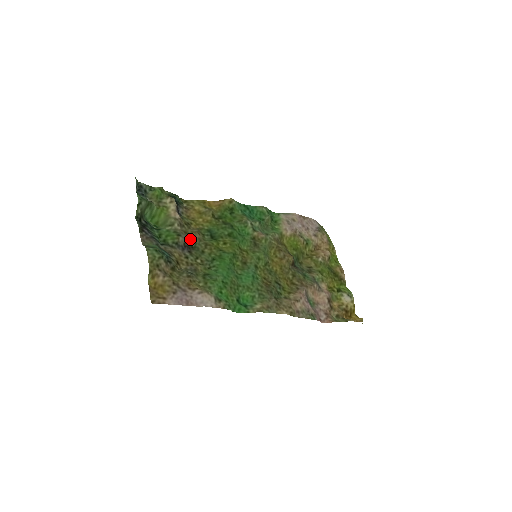
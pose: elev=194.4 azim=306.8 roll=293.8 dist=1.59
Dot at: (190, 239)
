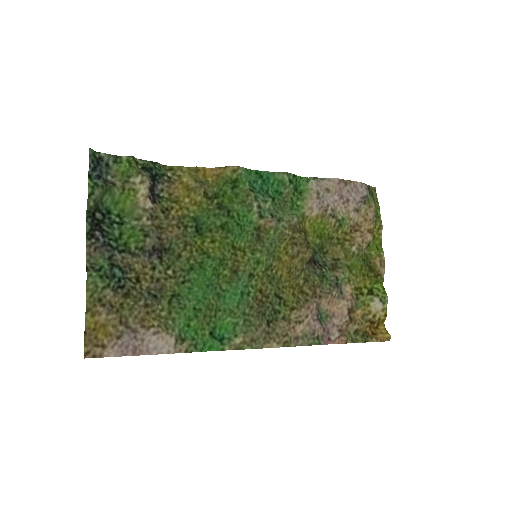
Dot at: (163, 238)
